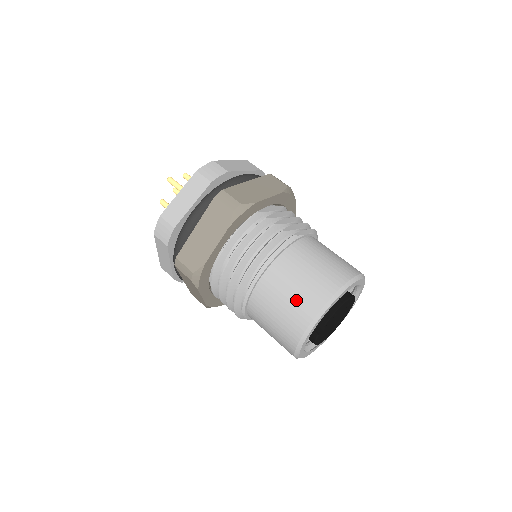
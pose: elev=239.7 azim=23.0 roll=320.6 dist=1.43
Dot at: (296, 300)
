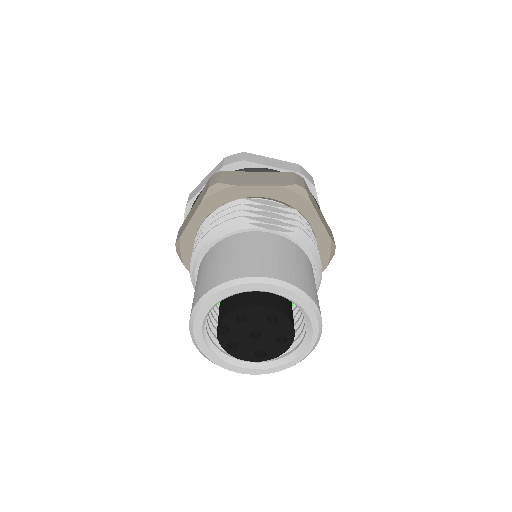
Dot at: (202, 281)
